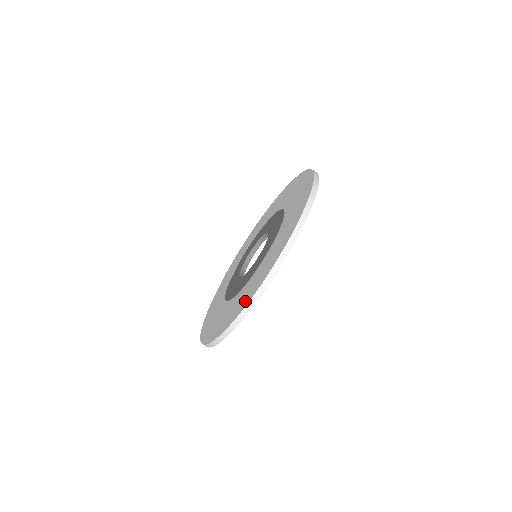
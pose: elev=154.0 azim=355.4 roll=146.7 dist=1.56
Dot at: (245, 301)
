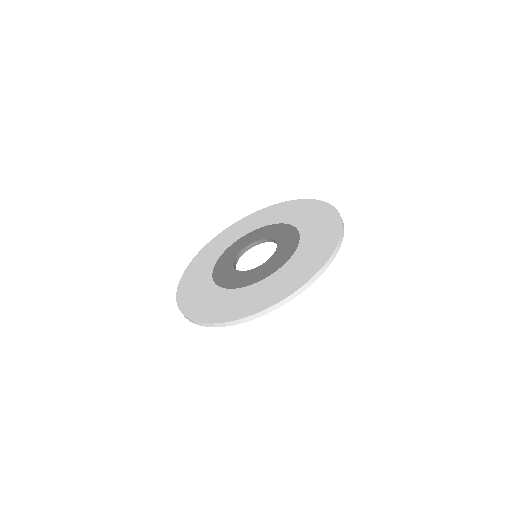
Dot at: (311, 269)
